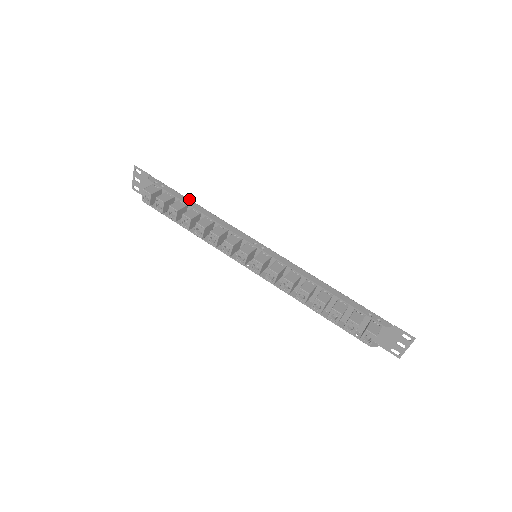
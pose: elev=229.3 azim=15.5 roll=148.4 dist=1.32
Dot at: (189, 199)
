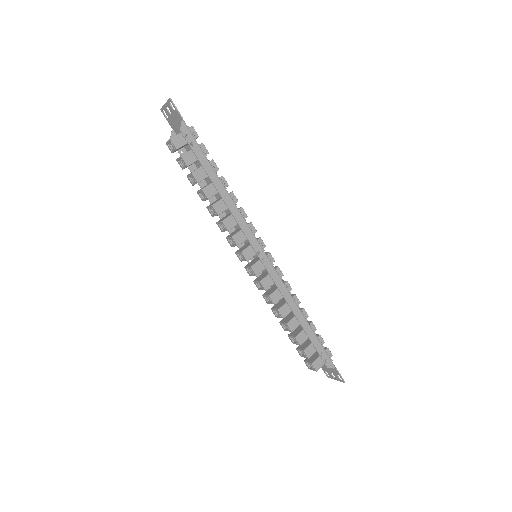
Dot at: (215, 172)
